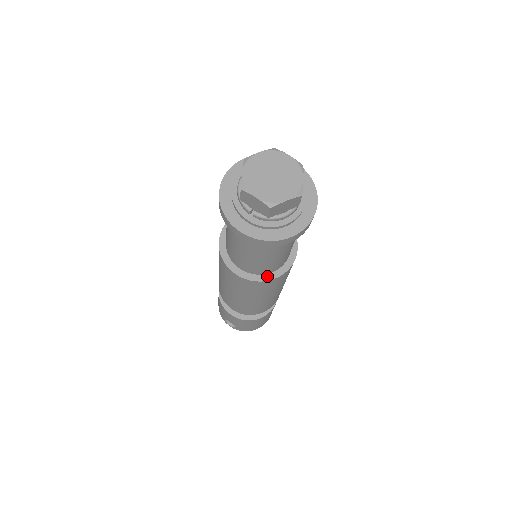
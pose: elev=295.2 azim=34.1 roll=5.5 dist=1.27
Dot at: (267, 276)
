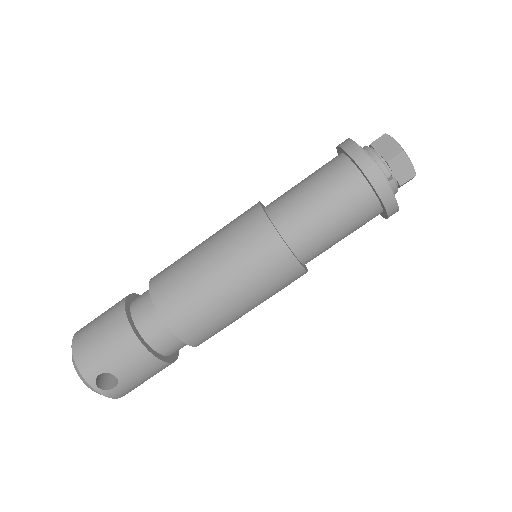
Dot at: occluded
